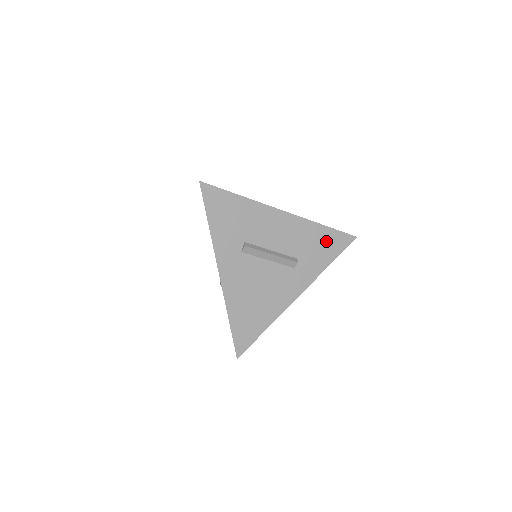
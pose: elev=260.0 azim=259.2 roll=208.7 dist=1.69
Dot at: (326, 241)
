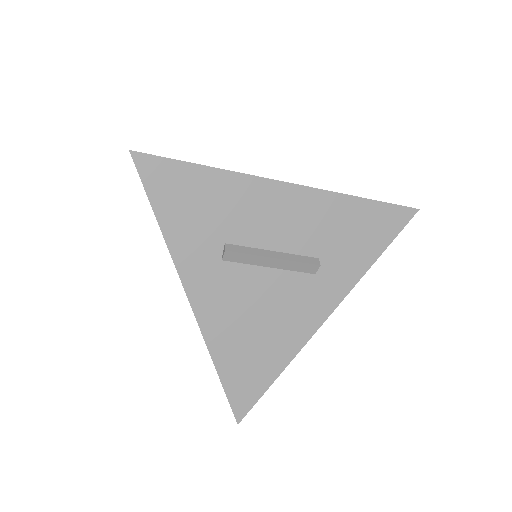
Dot at: (366, 223)
